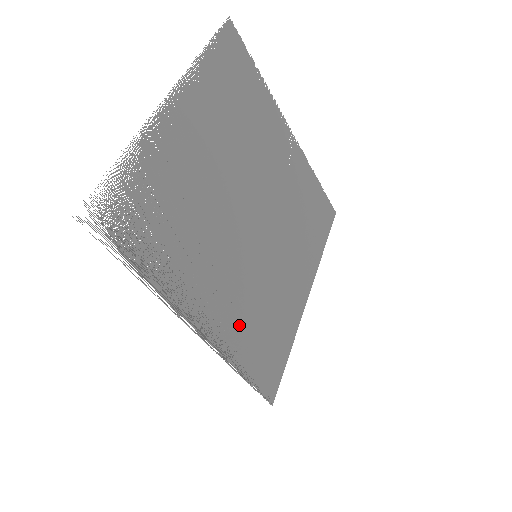
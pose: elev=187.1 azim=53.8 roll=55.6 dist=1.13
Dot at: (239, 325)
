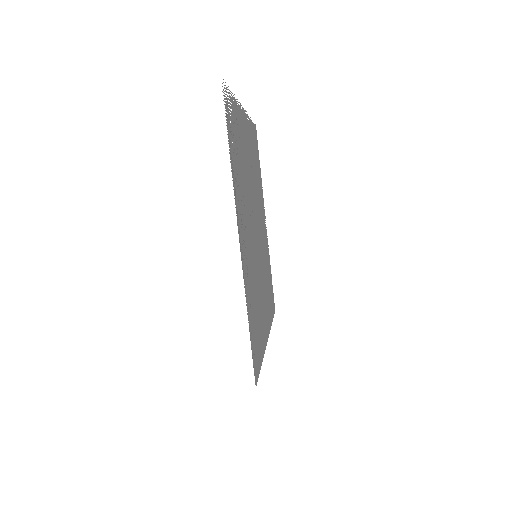
Dot at: (250, 282)
